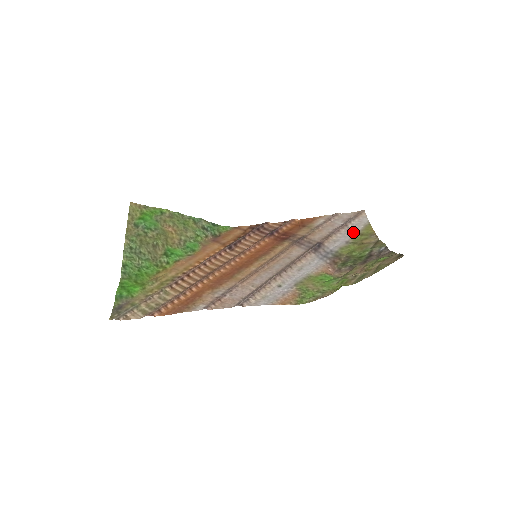
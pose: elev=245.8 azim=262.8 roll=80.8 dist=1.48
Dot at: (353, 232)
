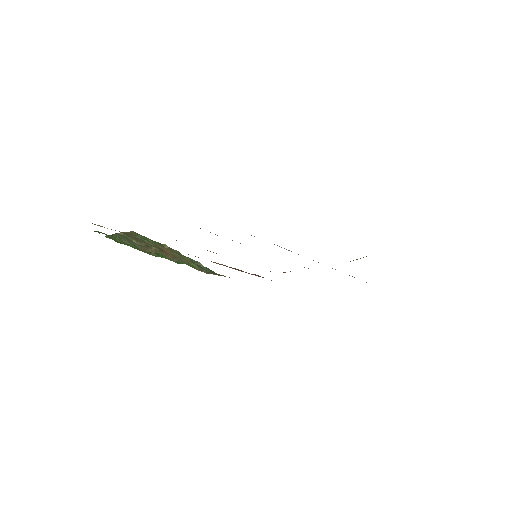
Dot at: occluded
